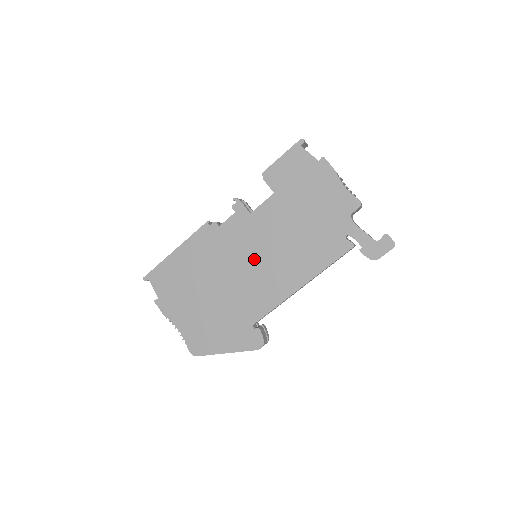
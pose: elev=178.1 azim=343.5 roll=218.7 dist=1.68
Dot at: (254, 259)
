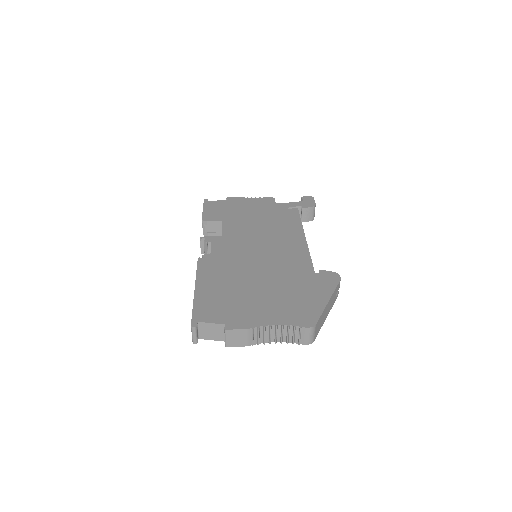
Dot at: (259, 248)
